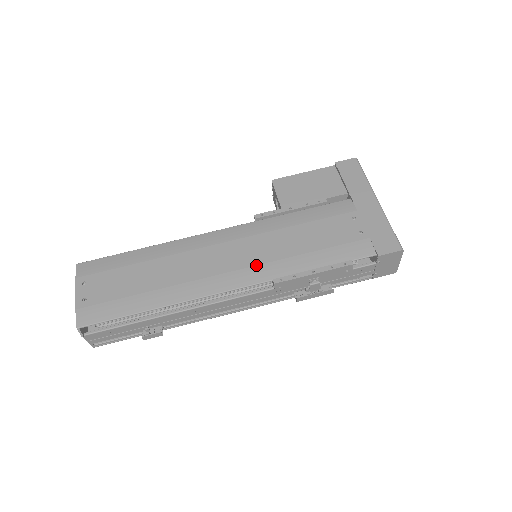
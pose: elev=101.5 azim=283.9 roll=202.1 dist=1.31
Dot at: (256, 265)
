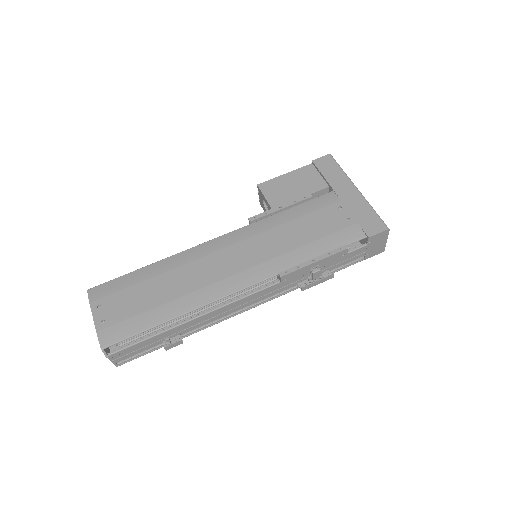
Dot at: (260, 263)
